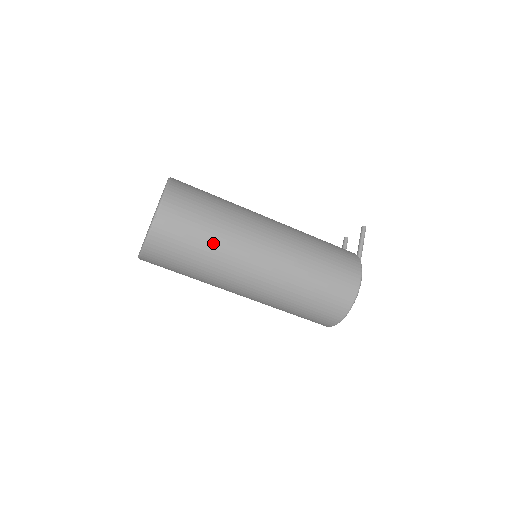
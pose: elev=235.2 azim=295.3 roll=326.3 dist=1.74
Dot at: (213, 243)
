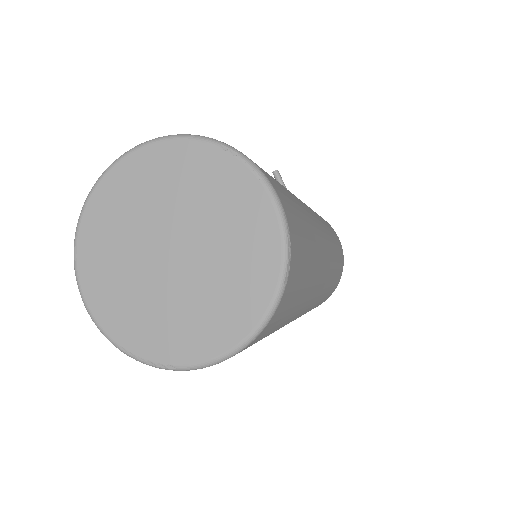
Dot at: (315, 258)
